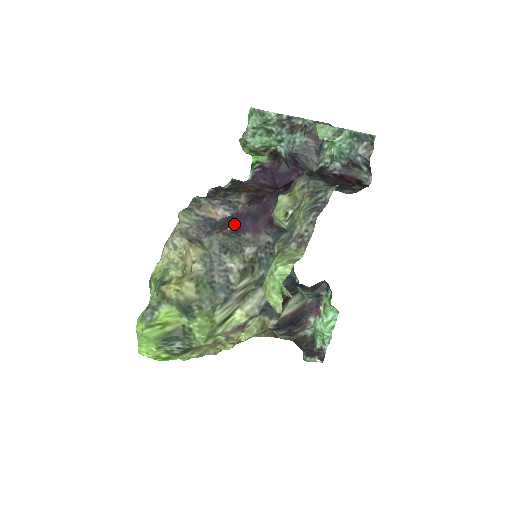
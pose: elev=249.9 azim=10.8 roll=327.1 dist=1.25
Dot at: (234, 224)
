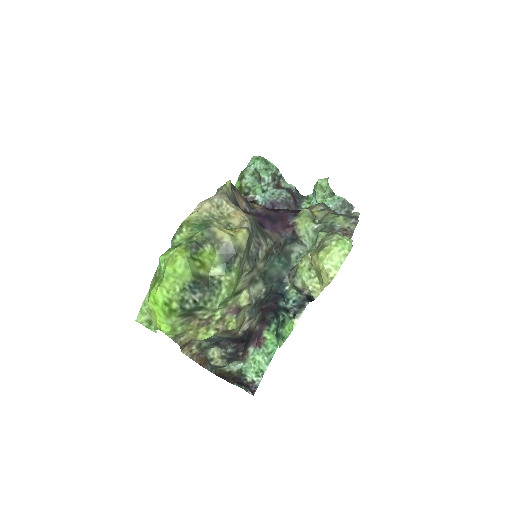
Dot at: occluded
